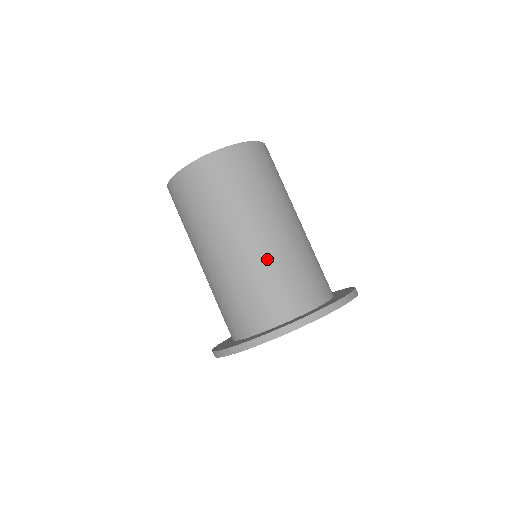
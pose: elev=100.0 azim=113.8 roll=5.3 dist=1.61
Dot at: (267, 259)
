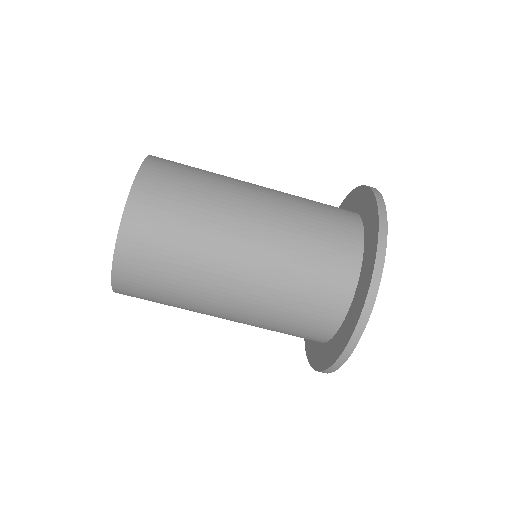
Dot at: (287, 221)
